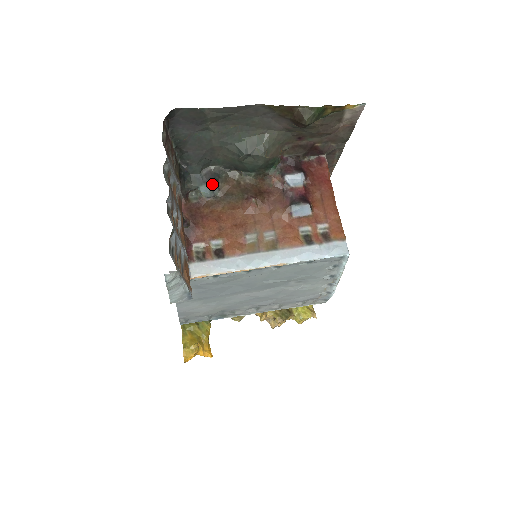
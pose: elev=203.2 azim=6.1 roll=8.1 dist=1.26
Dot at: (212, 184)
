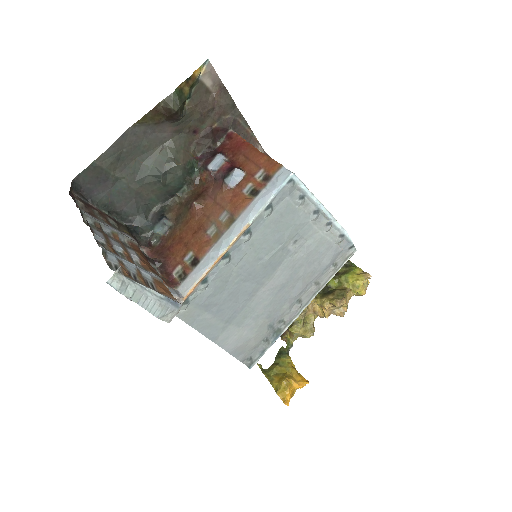
Dot at: (160, 220)
